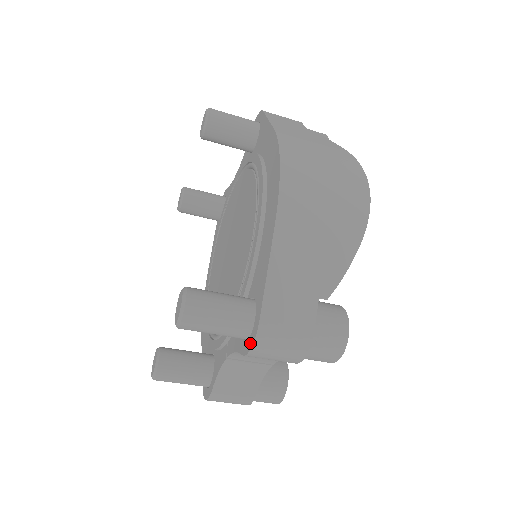
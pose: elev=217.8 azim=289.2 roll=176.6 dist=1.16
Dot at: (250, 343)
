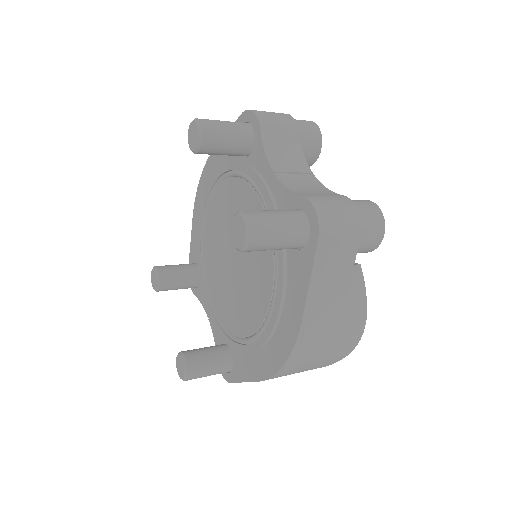
Dot at: occluded
